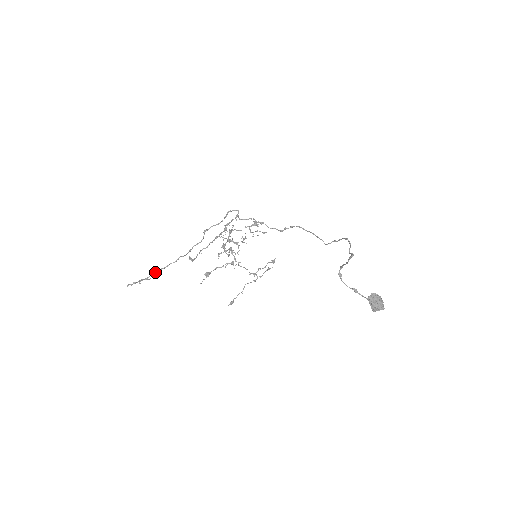
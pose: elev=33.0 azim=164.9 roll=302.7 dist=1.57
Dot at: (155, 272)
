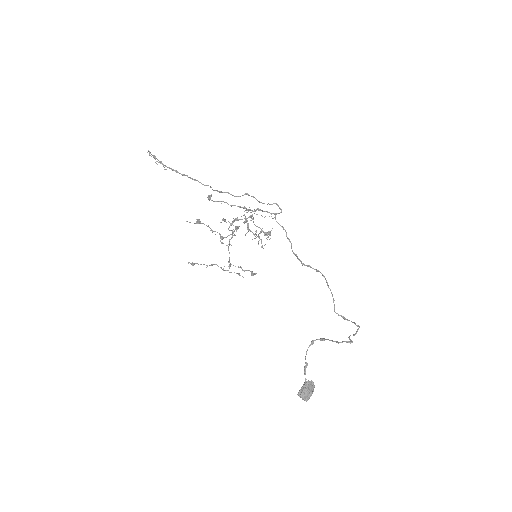
Dot at: (177, 171)
